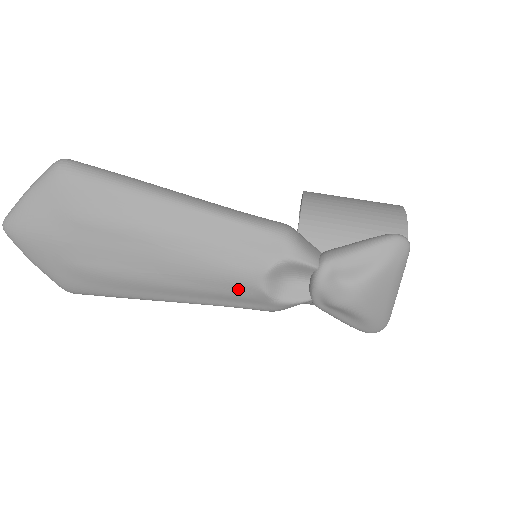
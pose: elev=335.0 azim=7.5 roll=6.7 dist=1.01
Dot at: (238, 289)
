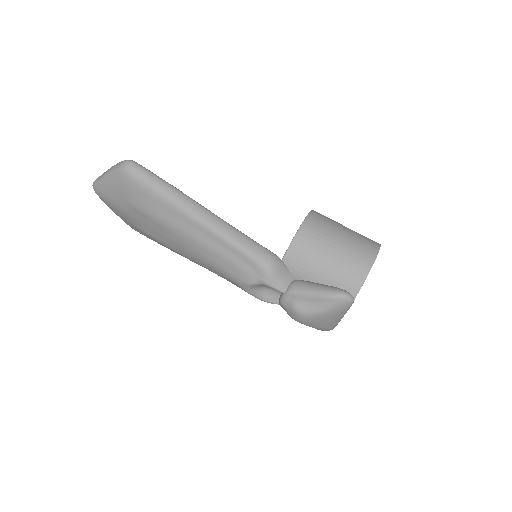
Dot at: (233, 283)
